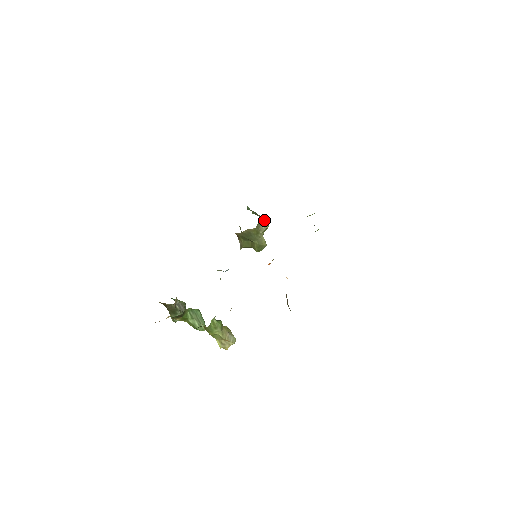
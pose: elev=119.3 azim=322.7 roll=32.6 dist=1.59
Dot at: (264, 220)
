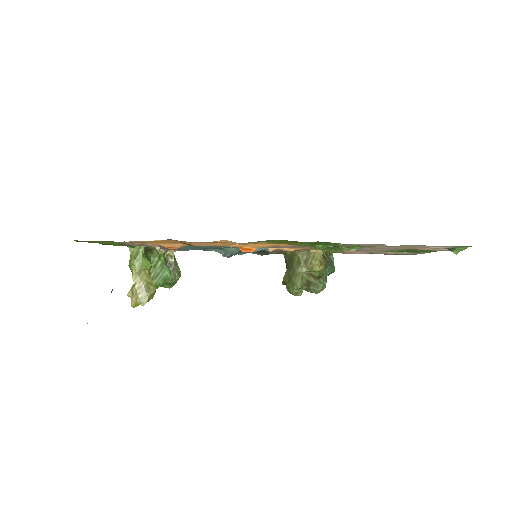
Dot at: (317, 254)
